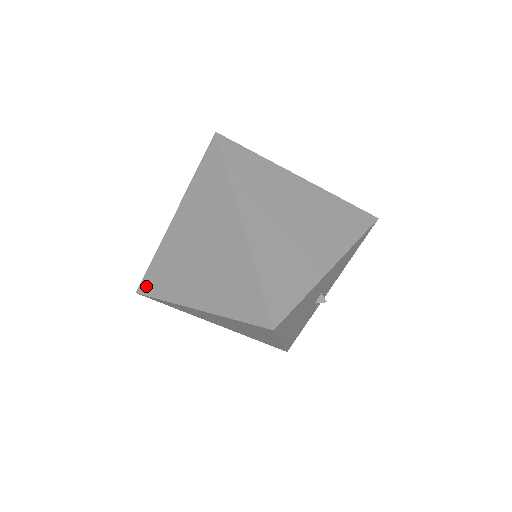
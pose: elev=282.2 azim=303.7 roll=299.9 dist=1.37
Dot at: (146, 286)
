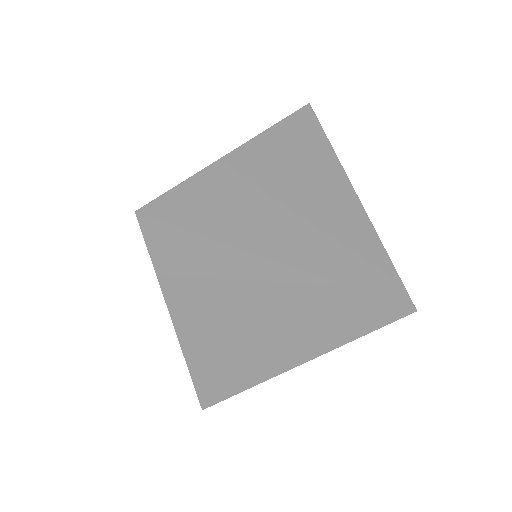
Dot at: occluded
